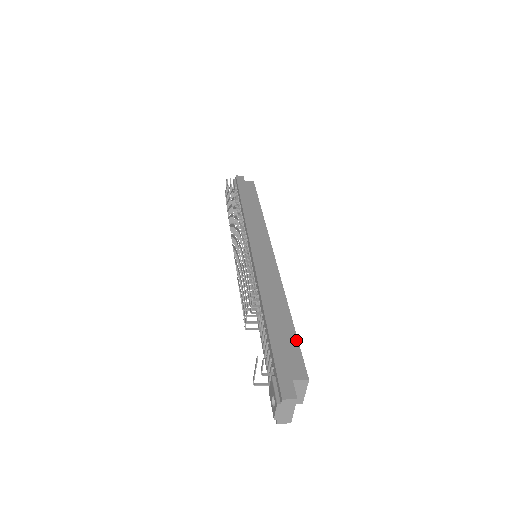
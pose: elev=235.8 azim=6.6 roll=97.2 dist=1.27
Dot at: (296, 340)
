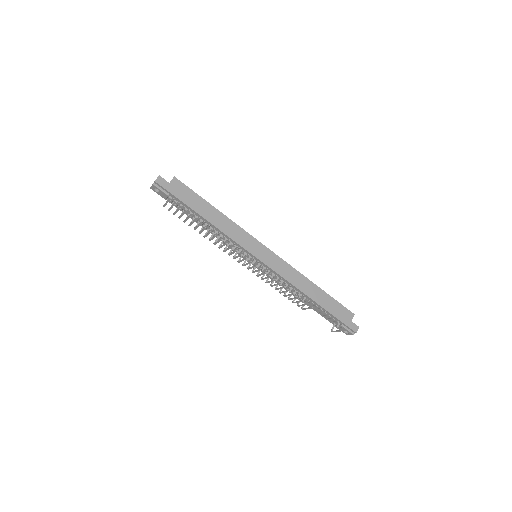
Dot at: (335, 300)
